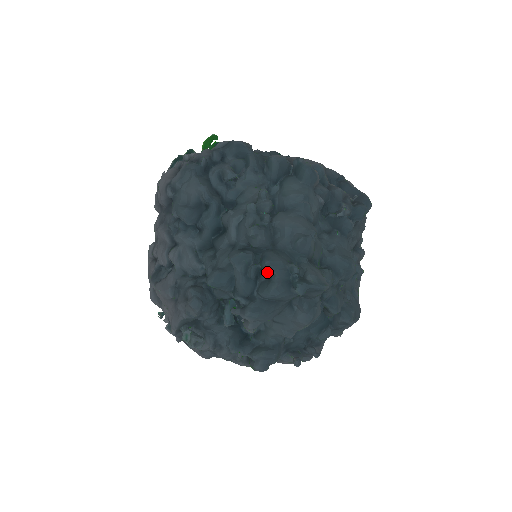
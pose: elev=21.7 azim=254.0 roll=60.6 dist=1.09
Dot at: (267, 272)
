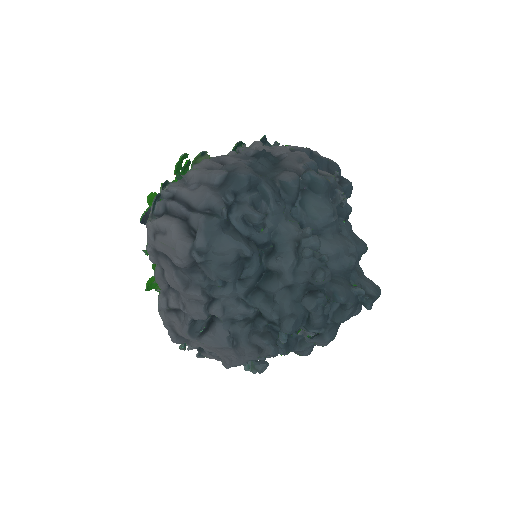
Dot at: (336, 302)
